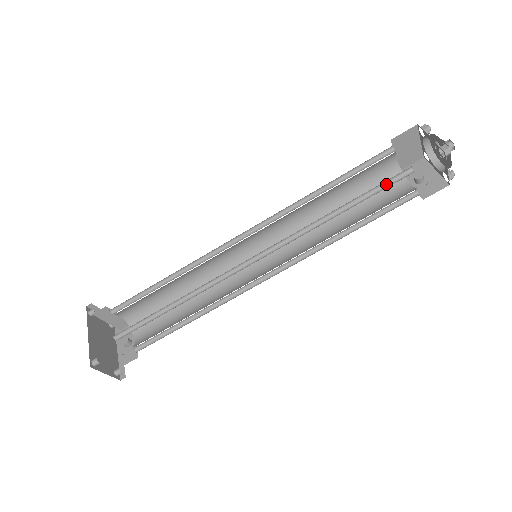
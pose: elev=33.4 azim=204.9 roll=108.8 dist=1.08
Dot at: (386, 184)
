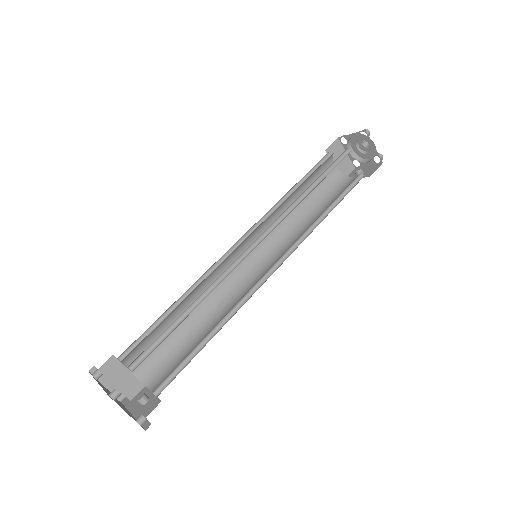
Dot at: (337, 164)
